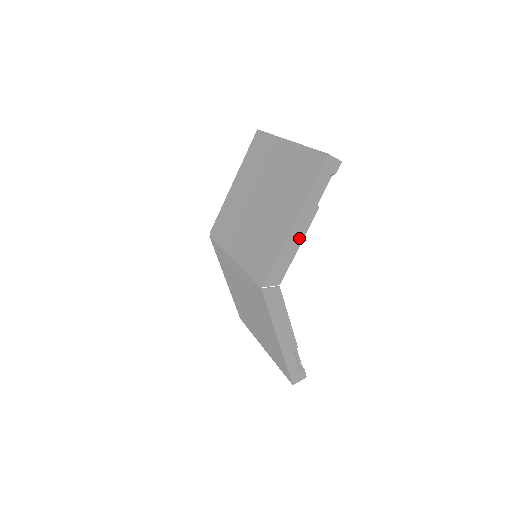
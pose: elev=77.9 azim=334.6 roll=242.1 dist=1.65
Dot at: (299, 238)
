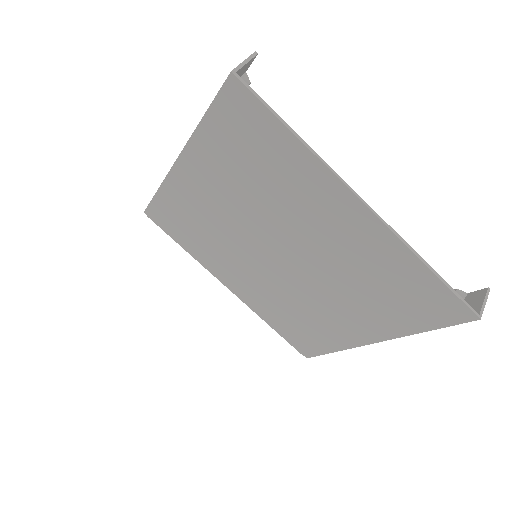
Dot at: occluded
